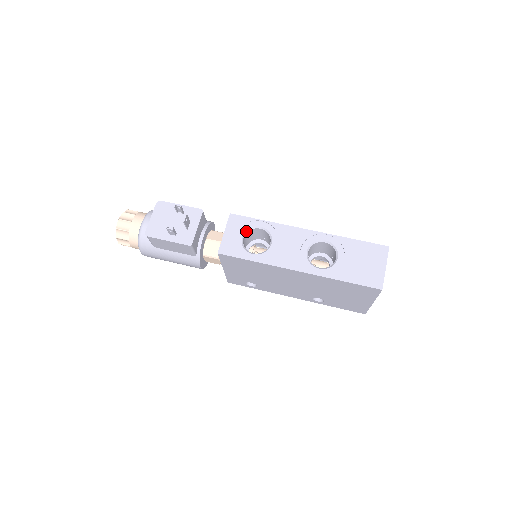
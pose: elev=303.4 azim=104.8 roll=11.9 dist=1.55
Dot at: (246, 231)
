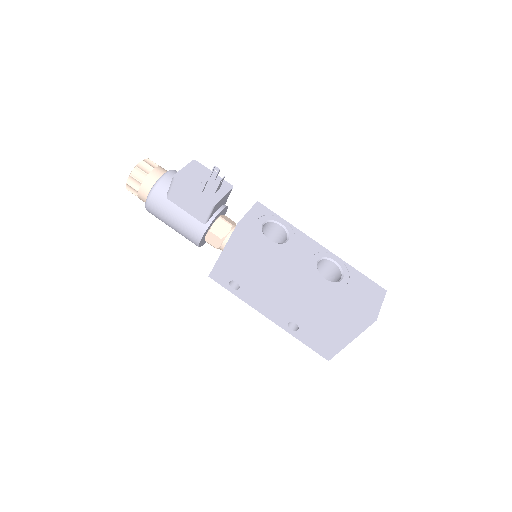
Dot at: (268, 221)
